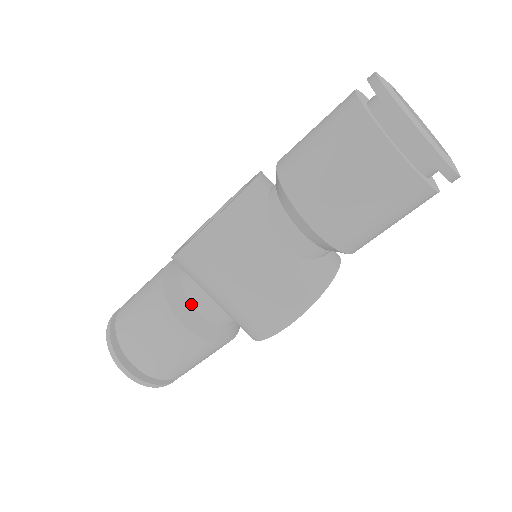
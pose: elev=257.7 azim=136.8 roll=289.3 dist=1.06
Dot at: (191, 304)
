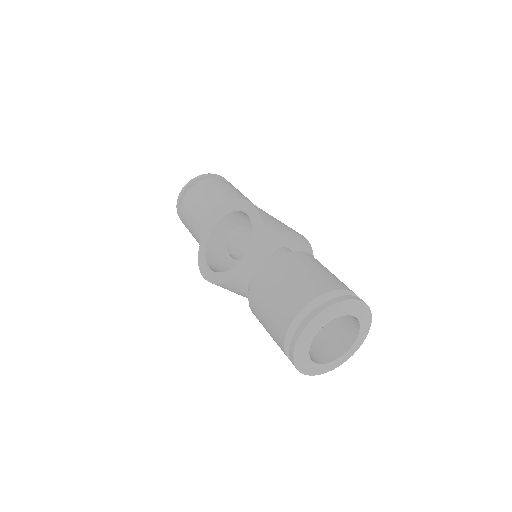
Dot at: occluded
